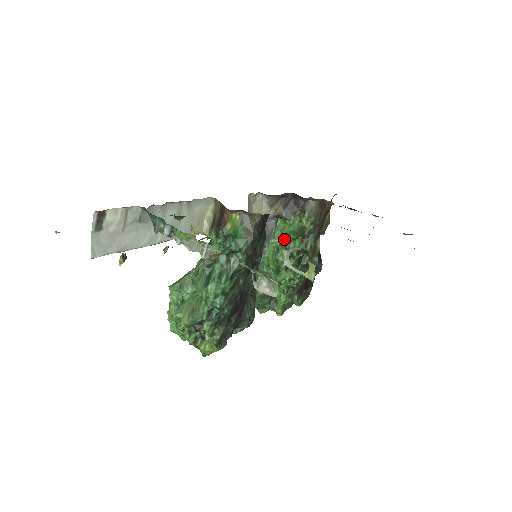
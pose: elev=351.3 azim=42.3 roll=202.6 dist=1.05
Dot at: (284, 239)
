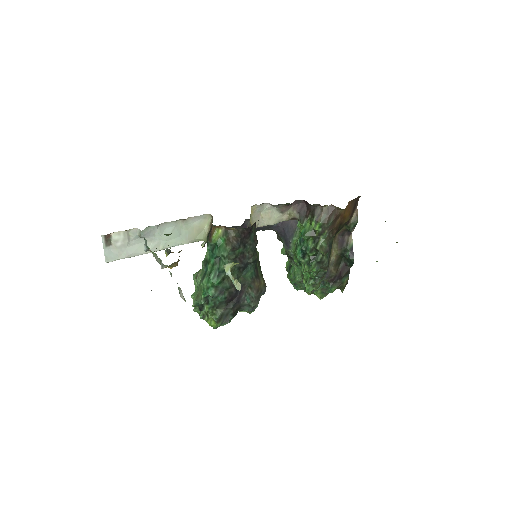
Dot at: (299, 239)
